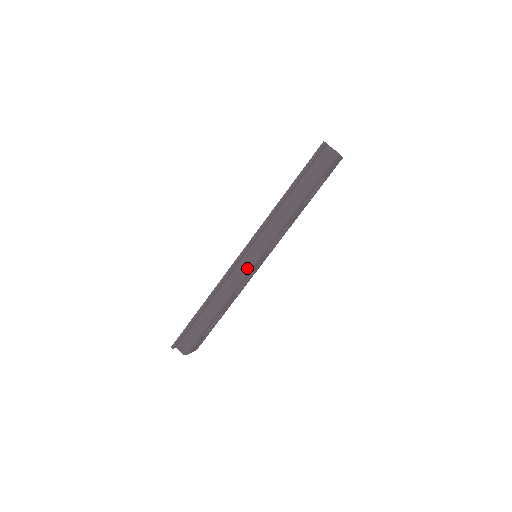
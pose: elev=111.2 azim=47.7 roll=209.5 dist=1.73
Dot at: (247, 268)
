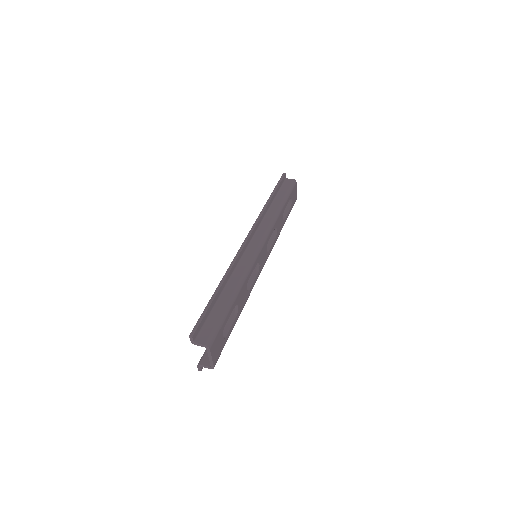
Dot at: (255, 252)
